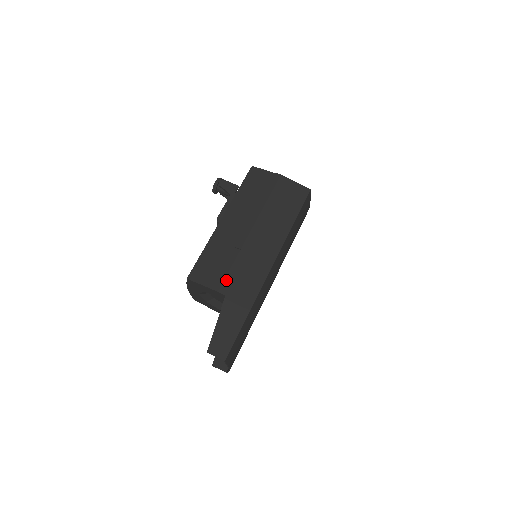
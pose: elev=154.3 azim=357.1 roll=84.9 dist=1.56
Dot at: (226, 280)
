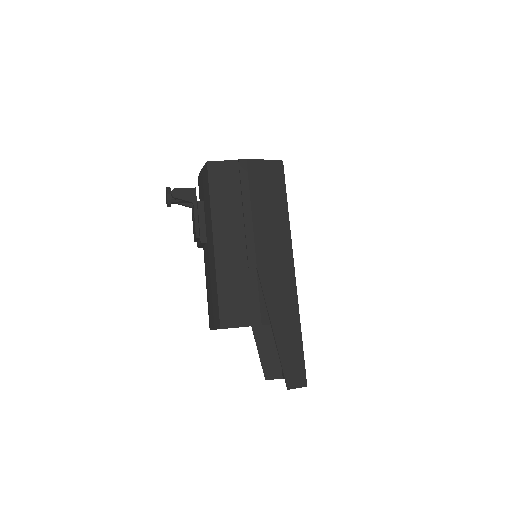
Dot at: (262, 308)
